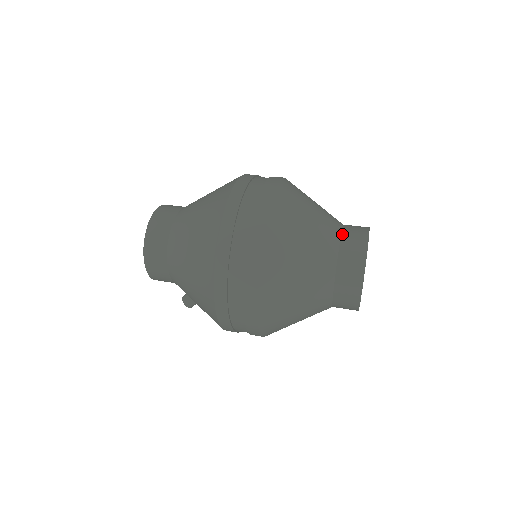
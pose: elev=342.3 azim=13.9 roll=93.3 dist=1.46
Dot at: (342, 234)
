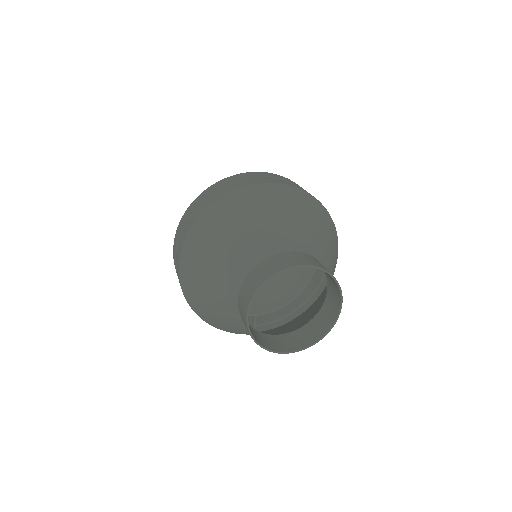
Dot at: (270, 257)
